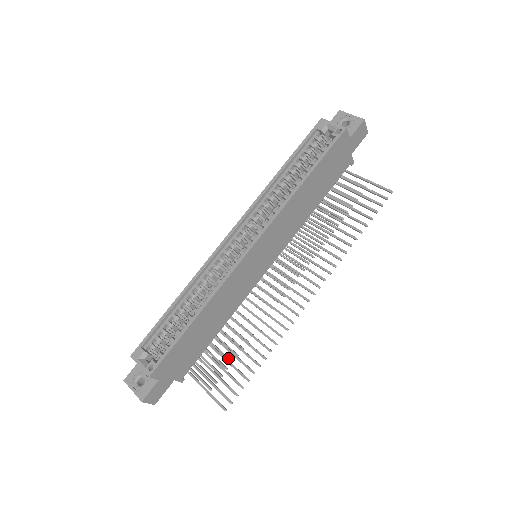
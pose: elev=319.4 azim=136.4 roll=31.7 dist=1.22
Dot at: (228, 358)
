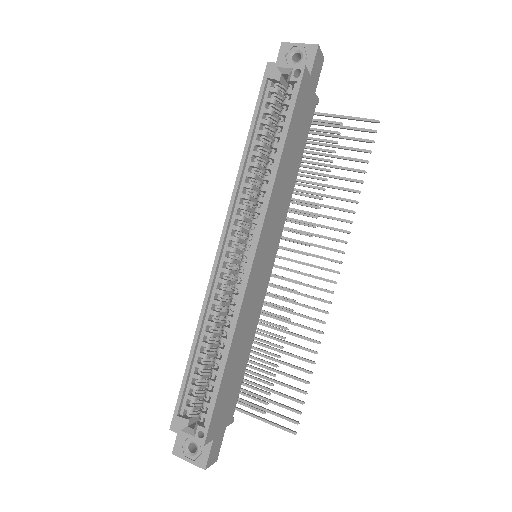
Dot at: (268, 373)
